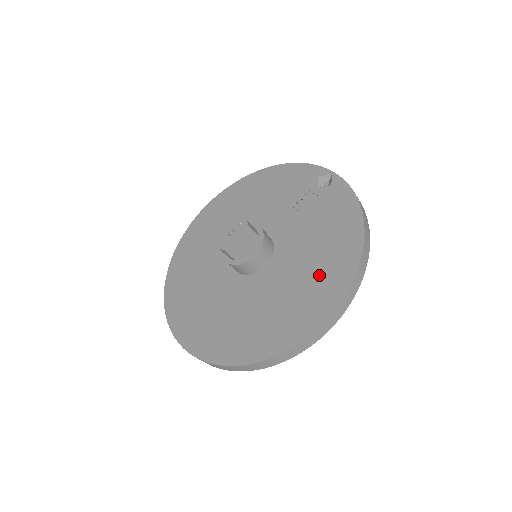
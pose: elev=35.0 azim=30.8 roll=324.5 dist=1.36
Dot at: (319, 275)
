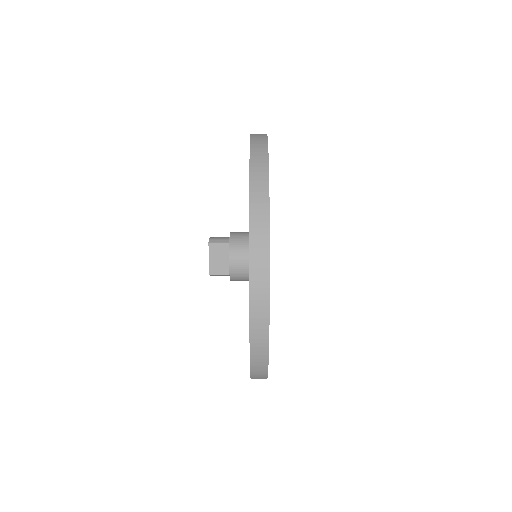
Dot at: occluded
